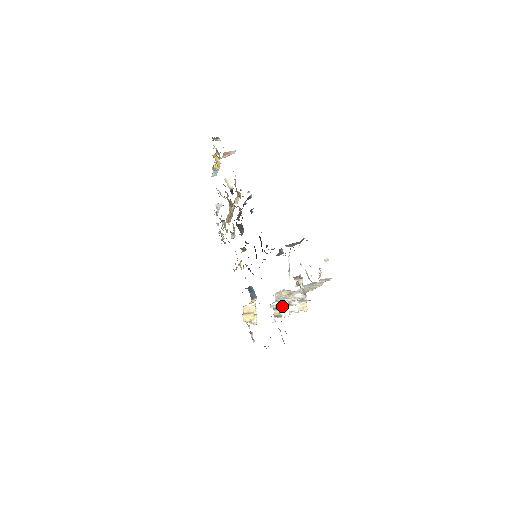
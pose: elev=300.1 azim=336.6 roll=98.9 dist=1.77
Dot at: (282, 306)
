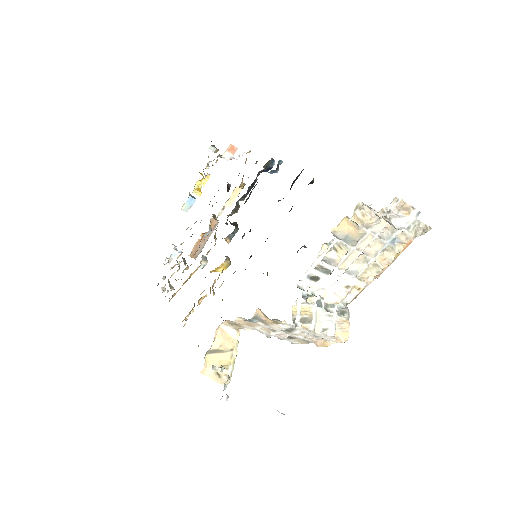
Dot at: (315, 300)
